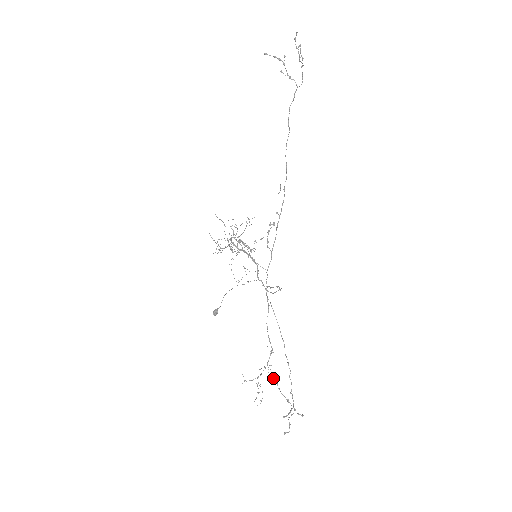
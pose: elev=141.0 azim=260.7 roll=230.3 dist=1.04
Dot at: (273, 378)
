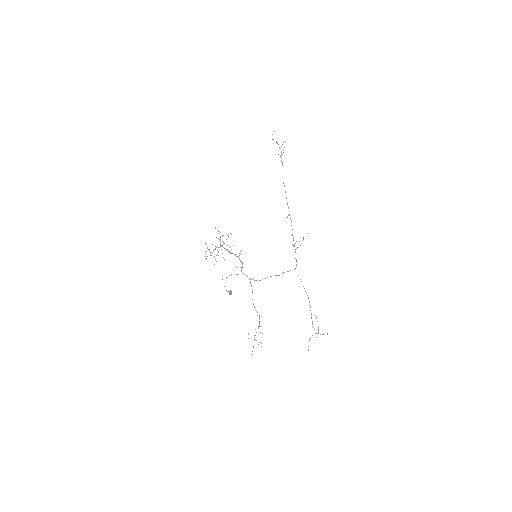
Dot at: occluded
